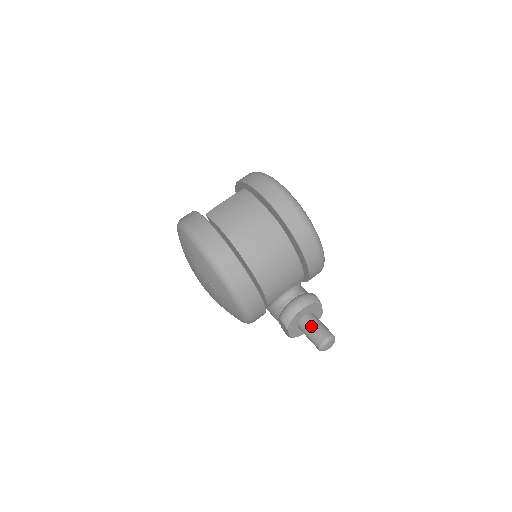
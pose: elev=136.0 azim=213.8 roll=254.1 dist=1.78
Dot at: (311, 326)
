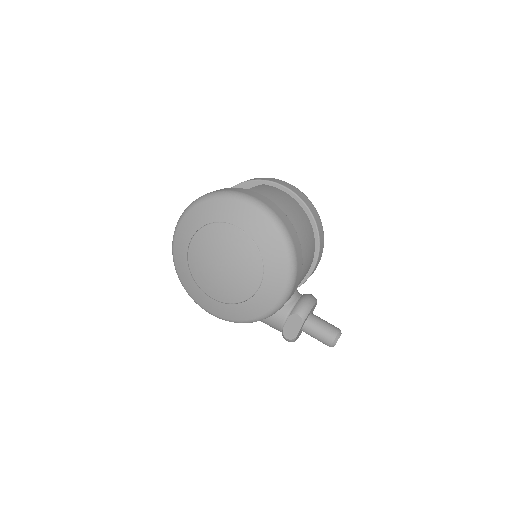
Dot at: (322, 321)
